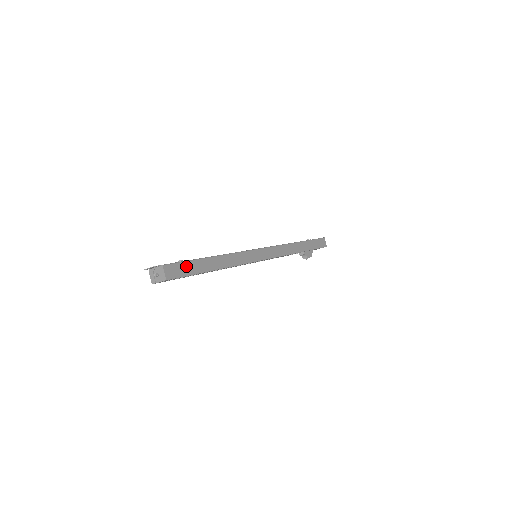
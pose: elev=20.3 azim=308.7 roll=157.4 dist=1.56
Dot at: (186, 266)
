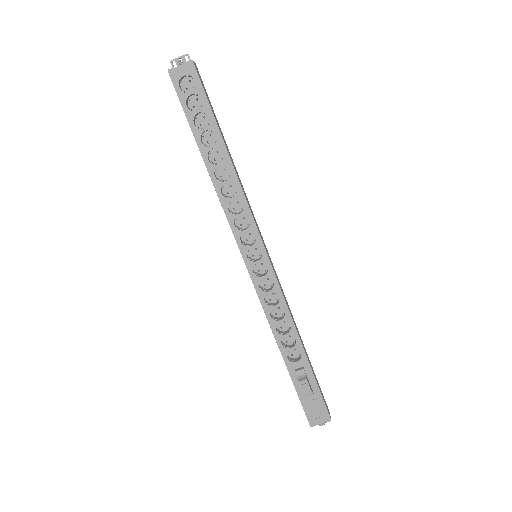
Dot at: (209, 100)
